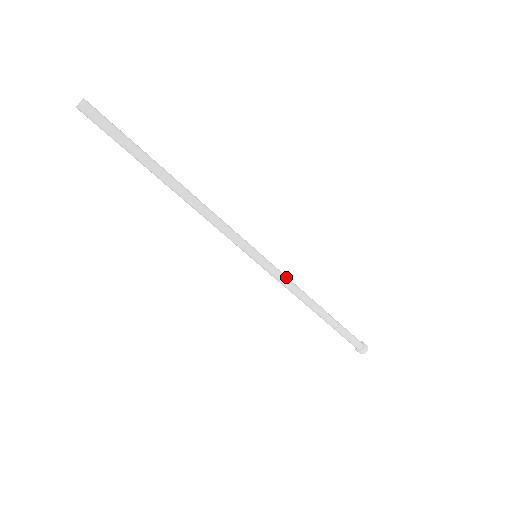
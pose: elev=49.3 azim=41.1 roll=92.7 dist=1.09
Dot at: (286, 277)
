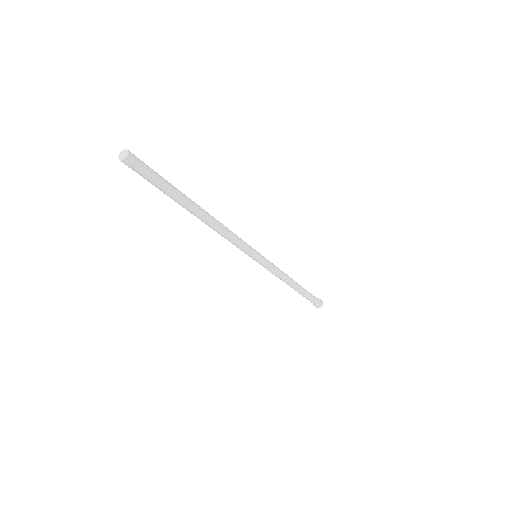
Dot at: (276, 270)
